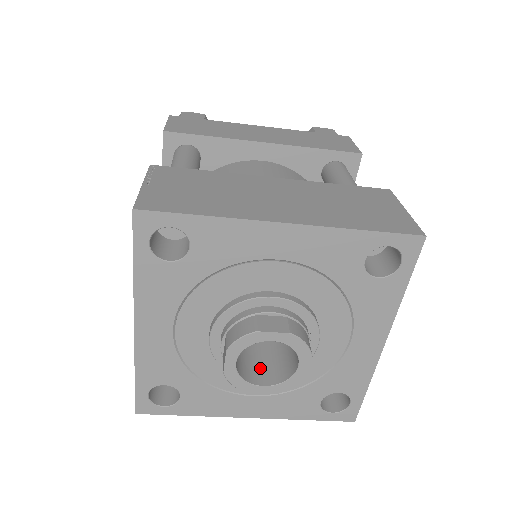
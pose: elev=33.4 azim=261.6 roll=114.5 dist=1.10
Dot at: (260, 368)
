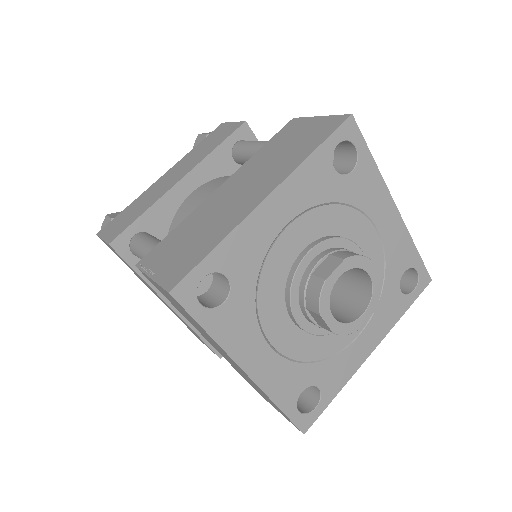
Dot at: occluded
